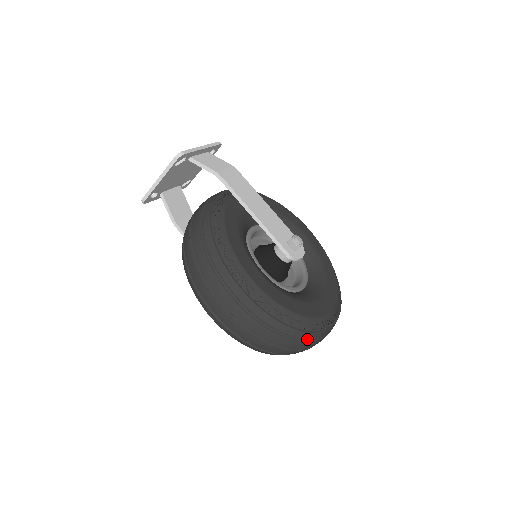
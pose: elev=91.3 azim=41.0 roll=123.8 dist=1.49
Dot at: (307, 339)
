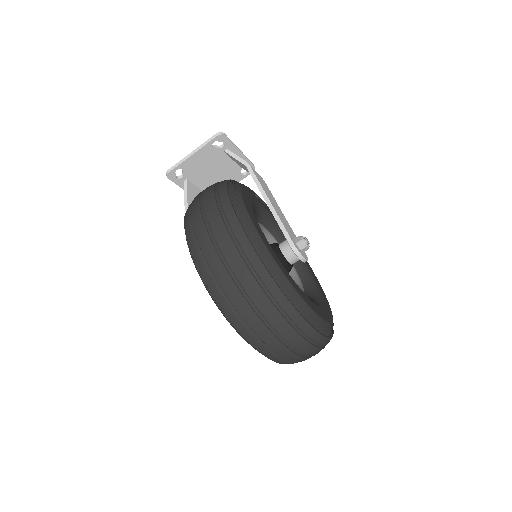
Dot at: (290, 321)
